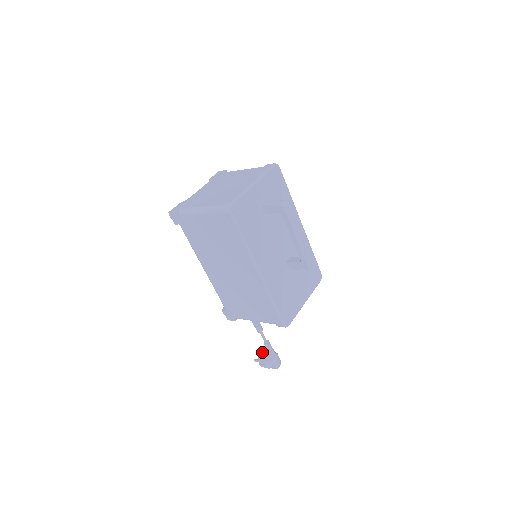
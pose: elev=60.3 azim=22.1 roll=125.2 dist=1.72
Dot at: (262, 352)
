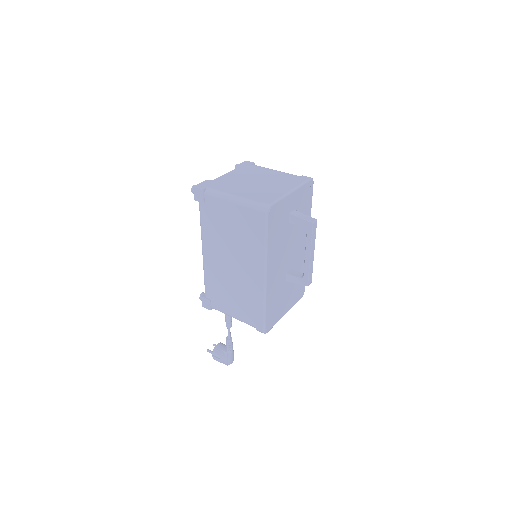
Dot at: (219, 345)
